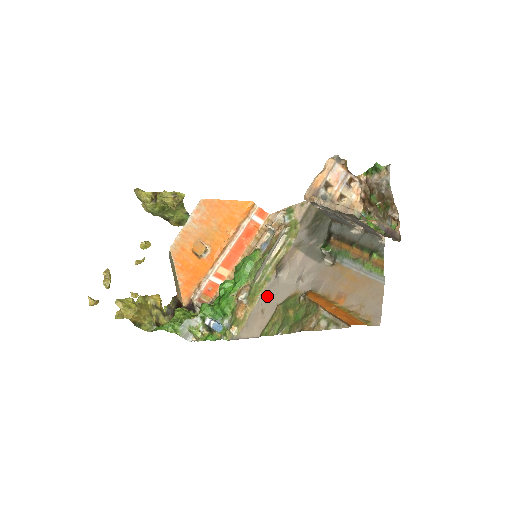
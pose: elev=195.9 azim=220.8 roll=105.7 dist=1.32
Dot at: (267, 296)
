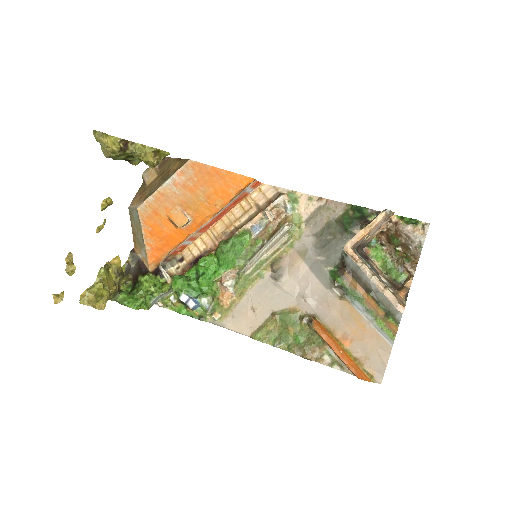
Dot at: (259, 295)
